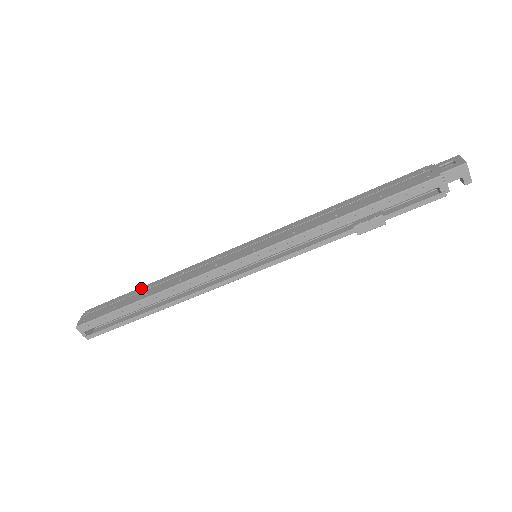
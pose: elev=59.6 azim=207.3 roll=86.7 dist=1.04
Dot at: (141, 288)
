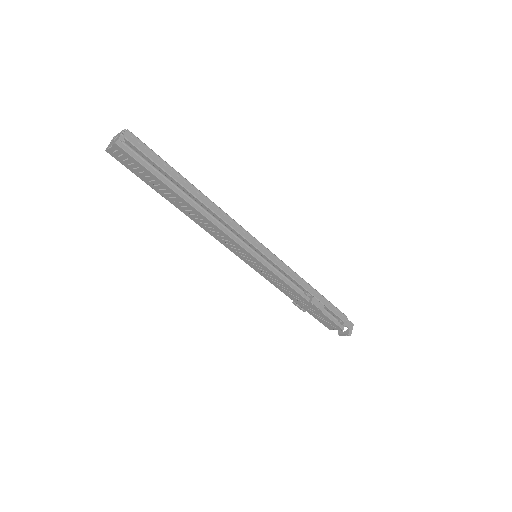
Dot at: occluded
